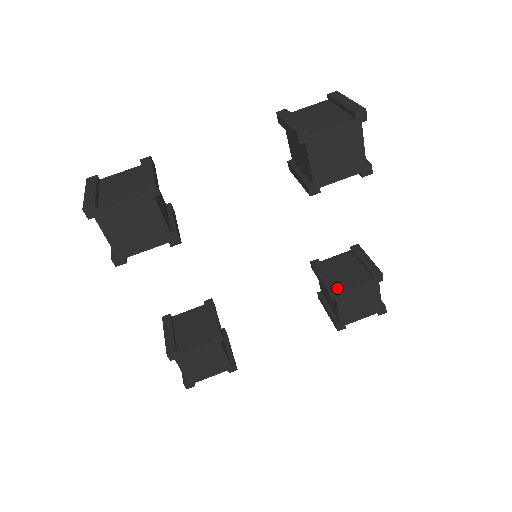
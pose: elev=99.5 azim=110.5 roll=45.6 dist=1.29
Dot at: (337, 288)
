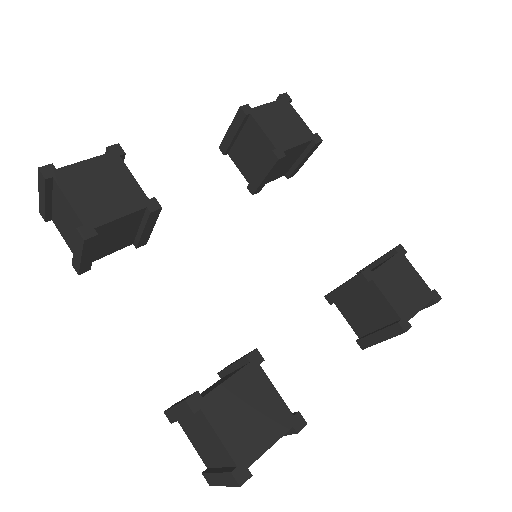
Dot at: occluded
